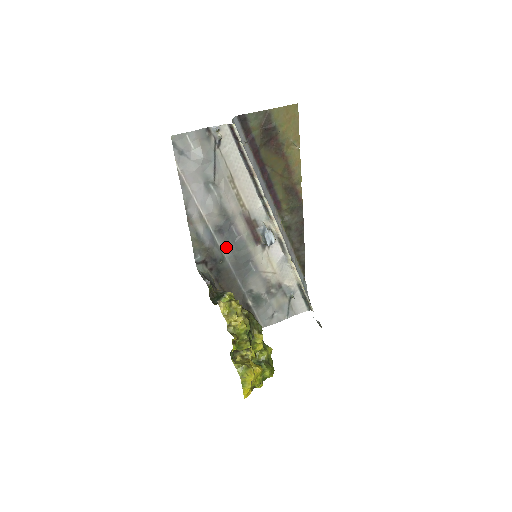
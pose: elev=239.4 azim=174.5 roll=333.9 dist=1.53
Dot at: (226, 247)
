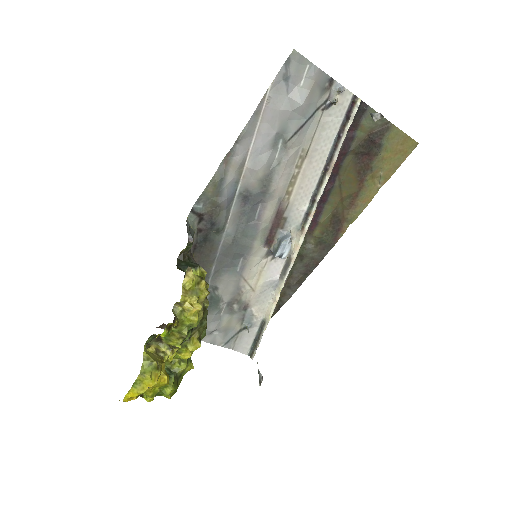
Dot at: (235, 221)
